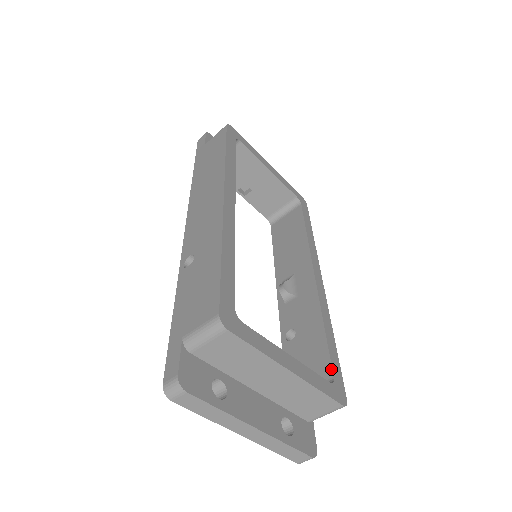
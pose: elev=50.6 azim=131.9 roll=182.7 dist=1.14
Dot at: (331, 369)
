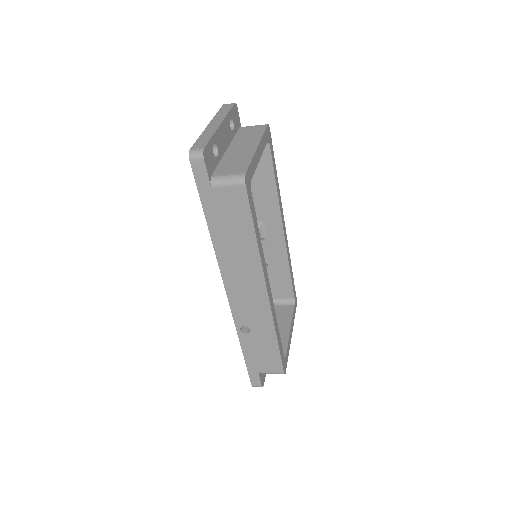
Dot at: (293, 294)
